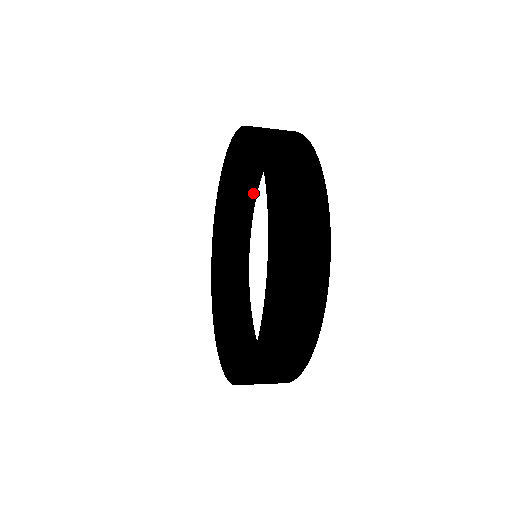
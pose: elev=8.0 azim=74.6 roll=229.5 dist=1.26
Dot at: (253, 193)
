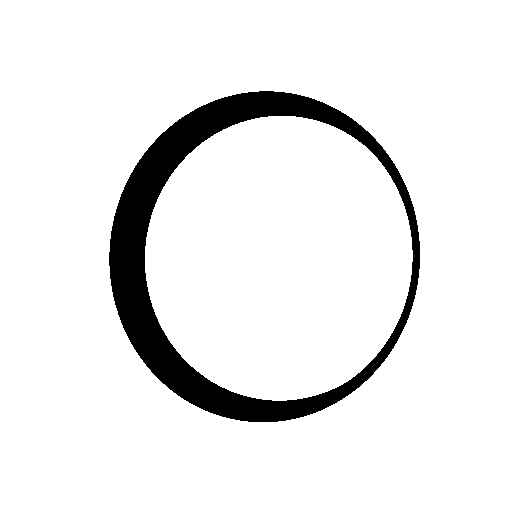
Dot at: (256, 115)
